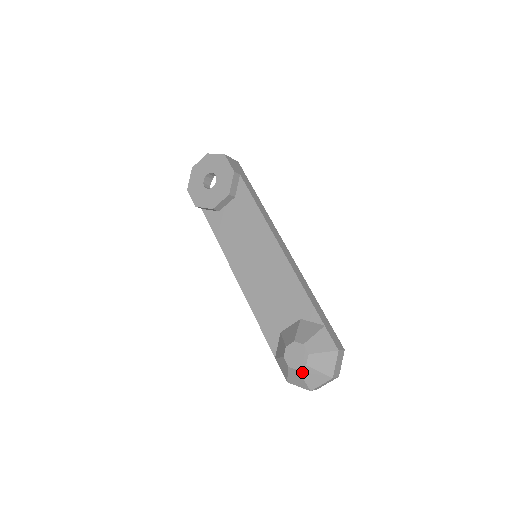
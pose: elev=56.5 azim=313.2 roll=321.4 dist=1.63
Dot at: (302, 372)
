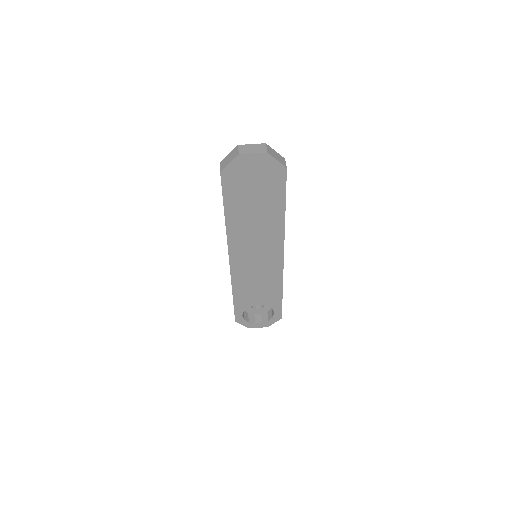
Dot at: occluded
